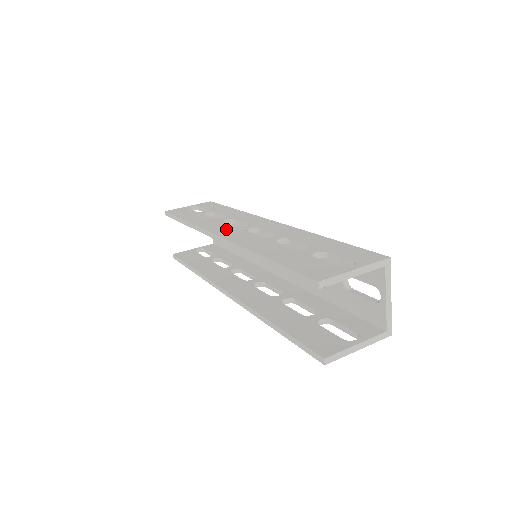
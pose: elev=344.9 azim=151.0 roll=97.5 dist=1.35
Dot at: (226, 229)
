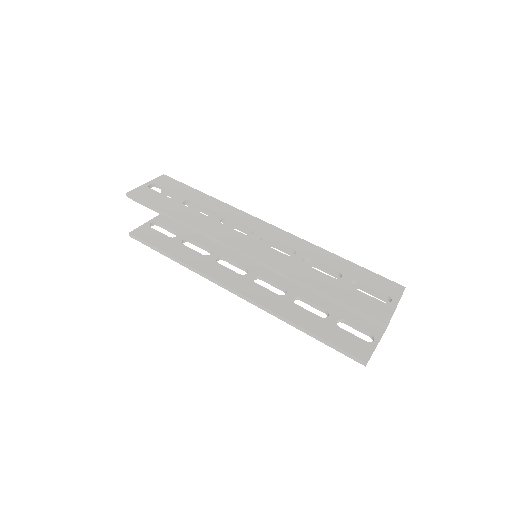
Dot at: (239, 239)
